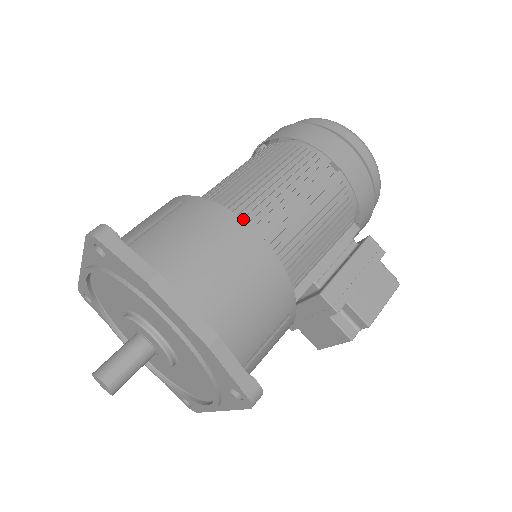
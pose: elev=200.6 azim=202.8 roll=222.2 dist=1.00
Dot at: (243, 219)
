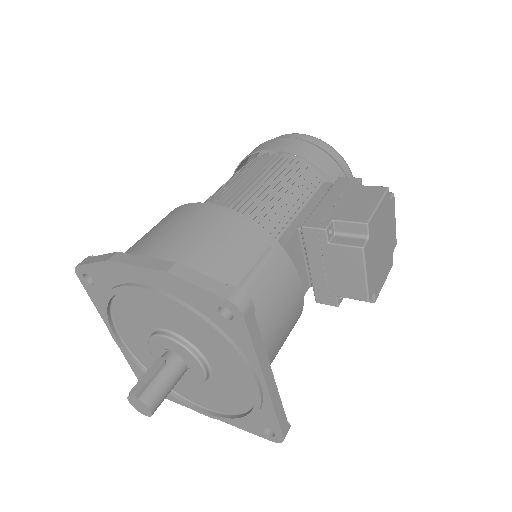
Dot at: occluded
